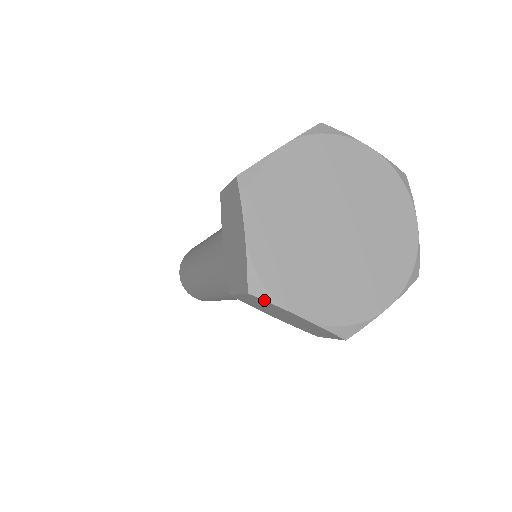
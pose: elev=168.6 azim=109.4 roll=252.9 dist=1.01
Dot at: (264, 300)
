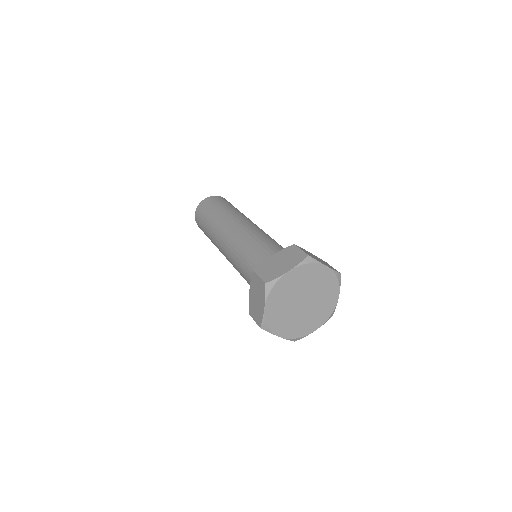
Dot at: occluded
